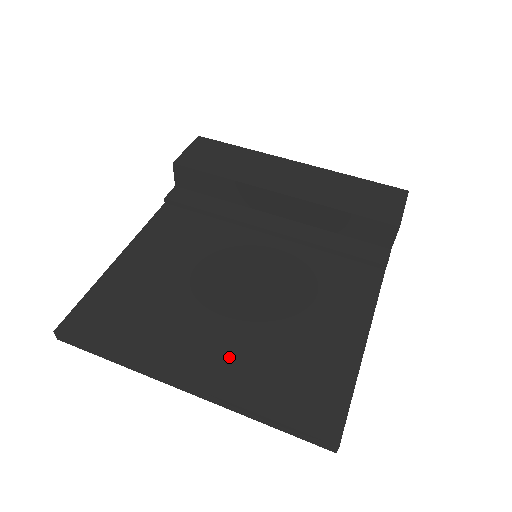
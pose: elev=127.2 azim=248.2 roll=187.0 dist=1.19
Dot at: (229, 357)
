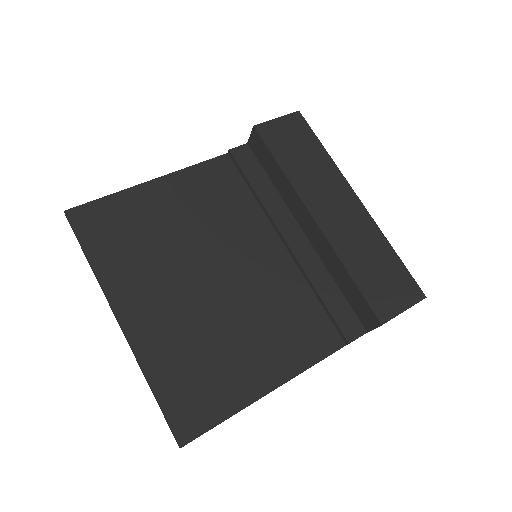
Dot at: (165, 324)
